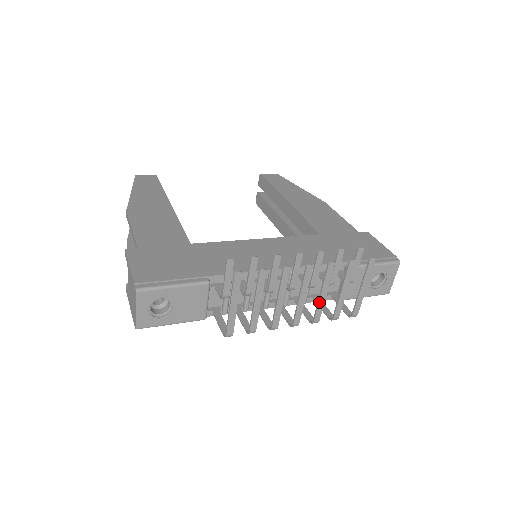
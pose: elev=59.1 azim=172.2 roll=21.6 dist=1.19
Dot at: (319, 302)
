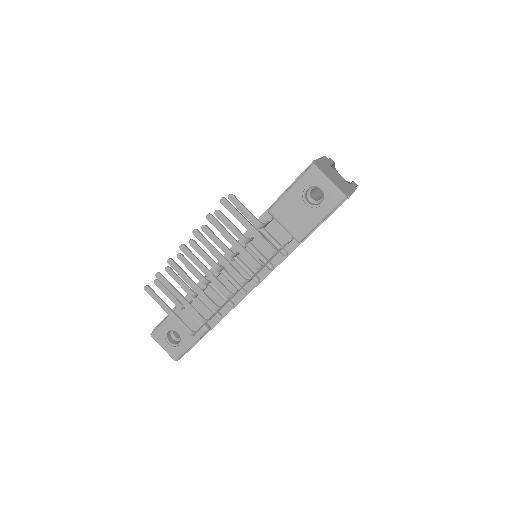
Dot at: (223, 264)
